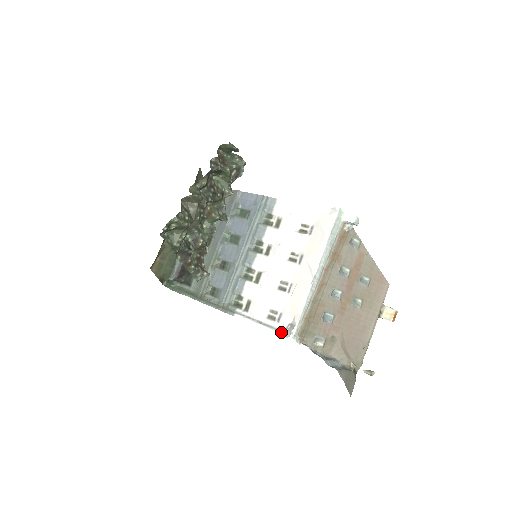
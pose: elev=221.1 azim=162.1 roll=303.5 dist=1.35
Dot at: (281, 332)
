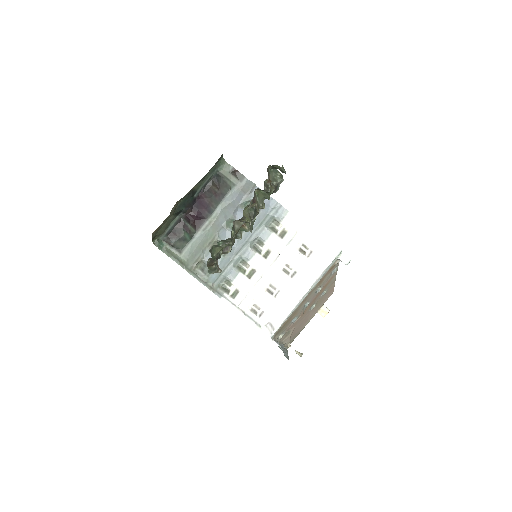
Dot at: (260, 327)
